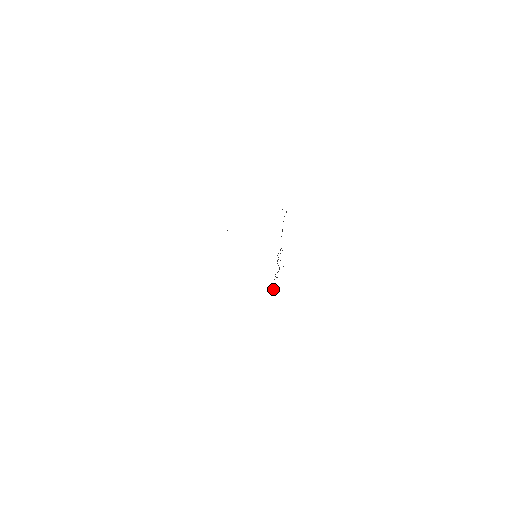
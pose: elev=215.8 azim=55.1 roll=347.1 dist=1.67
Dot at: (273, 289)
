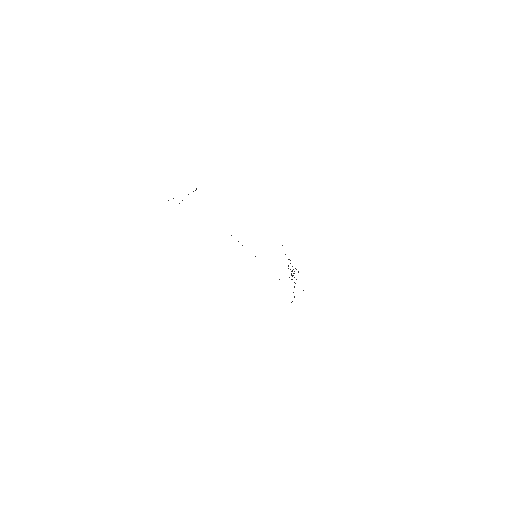
Dot at: (294, 297)
